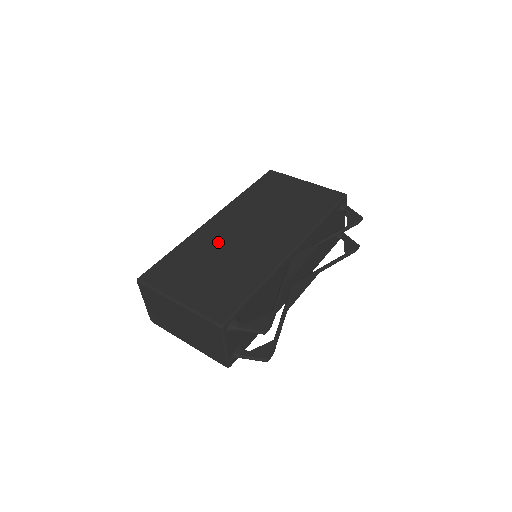
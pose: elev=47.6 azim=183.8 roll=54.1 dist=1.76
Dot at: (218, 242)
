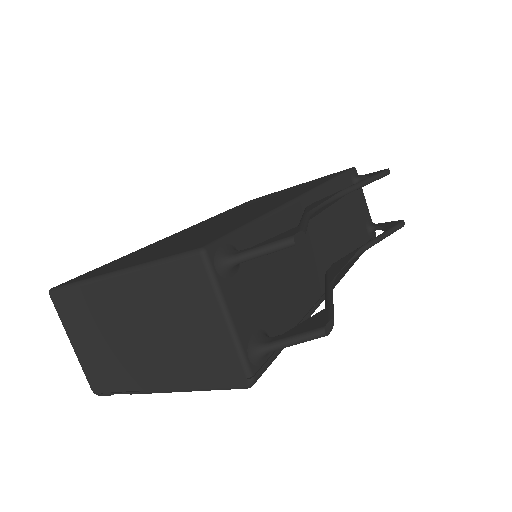
Dot at: (187, 232)
